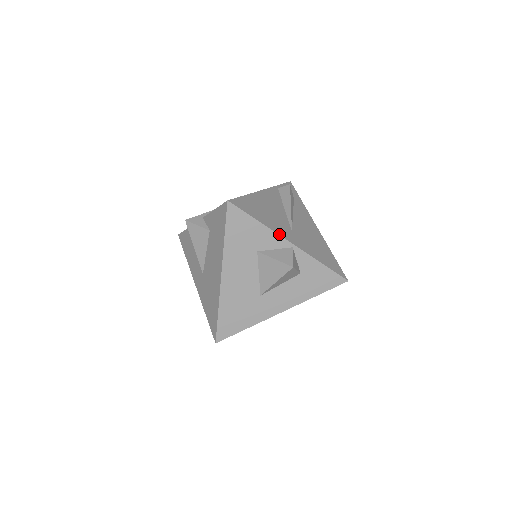
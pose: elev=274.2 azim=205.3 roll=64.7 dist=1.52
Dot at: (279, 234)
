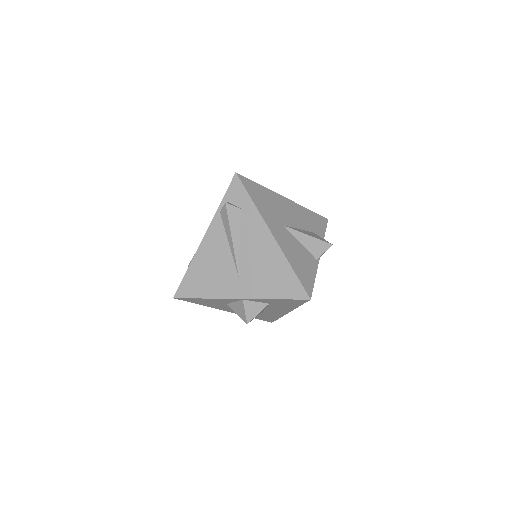
Dot at: (225, 298)
